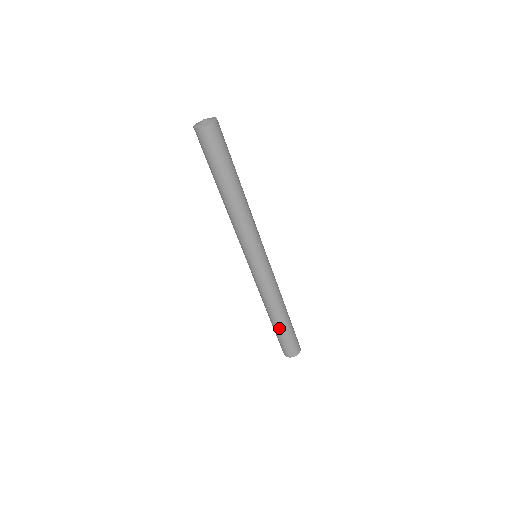
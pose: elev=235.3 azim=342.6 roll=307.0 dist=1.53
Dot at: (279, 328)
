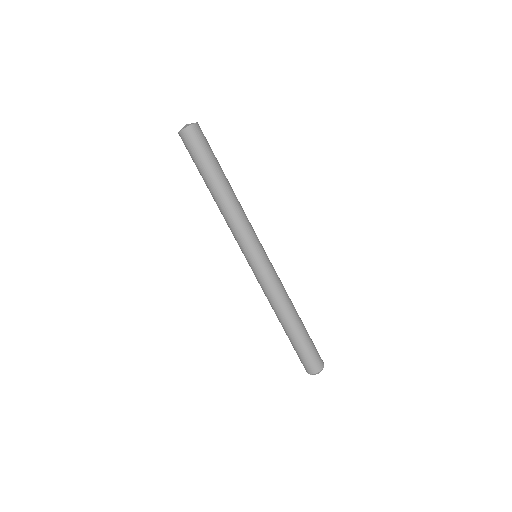
Dot at: (299, 334)
